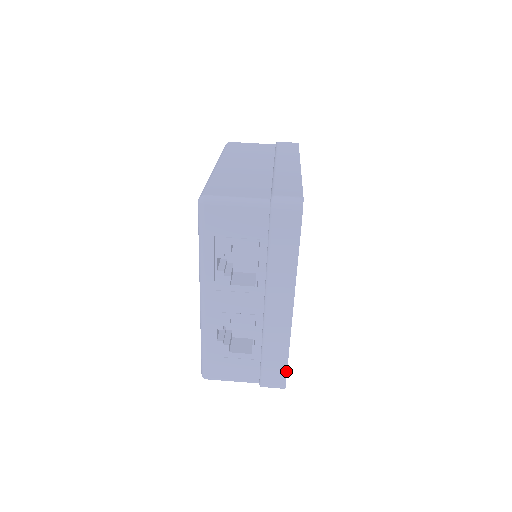
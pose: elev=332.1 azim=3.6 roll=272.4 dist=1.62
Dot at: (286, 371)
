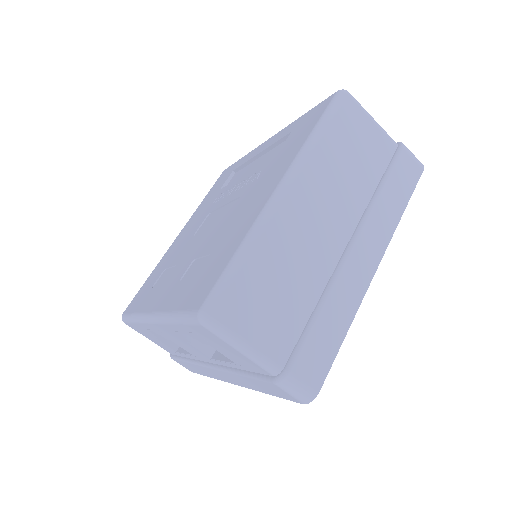
Dot at: (198, 373)
